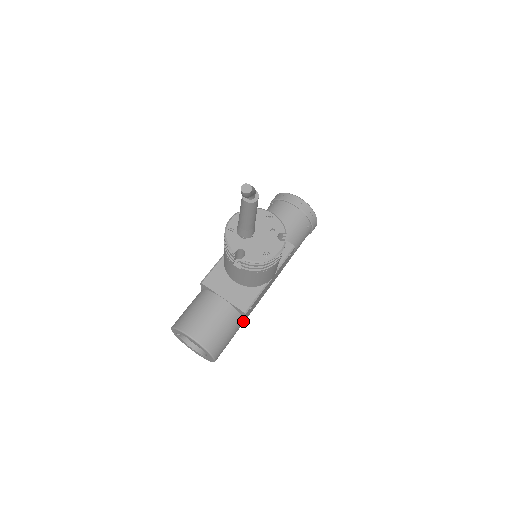
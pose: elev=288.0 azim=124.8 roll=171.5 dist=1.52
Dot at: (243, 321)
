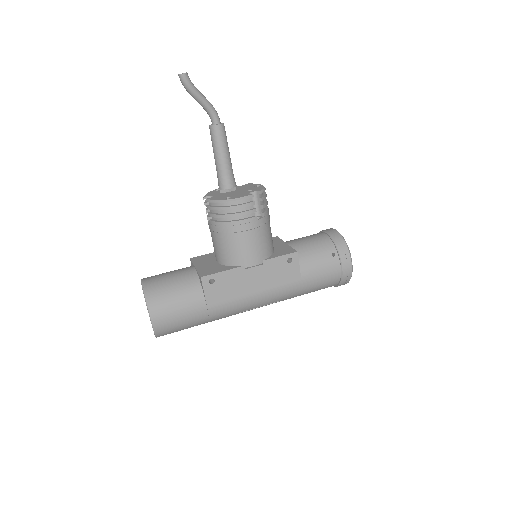
Dot at: (205, 302)
